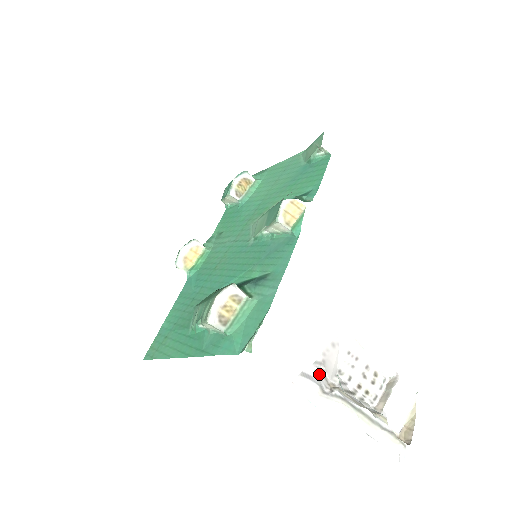
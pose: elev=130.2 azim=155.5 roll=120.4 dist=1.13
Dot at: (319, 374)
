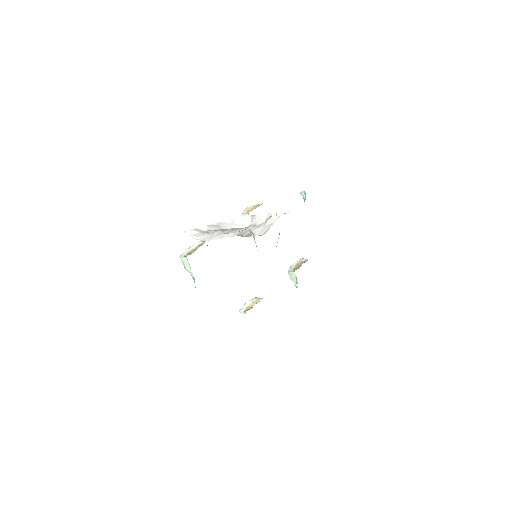
Dot at: (211, 230)
